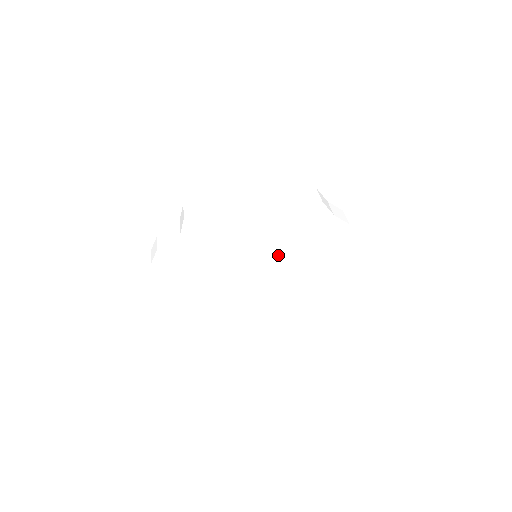
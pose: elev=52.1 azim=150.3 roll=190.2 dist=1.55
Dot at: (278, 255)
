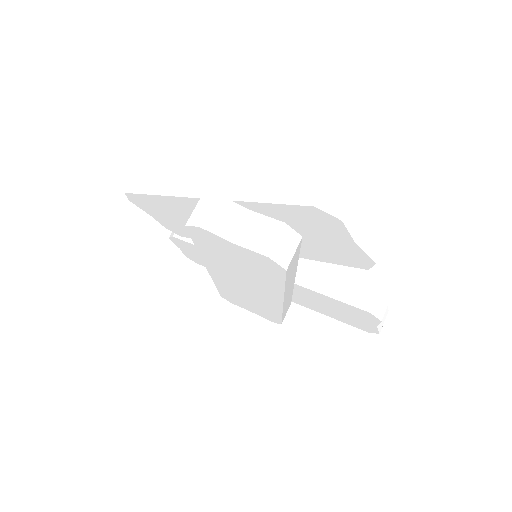
Dot at: (235, 273)
